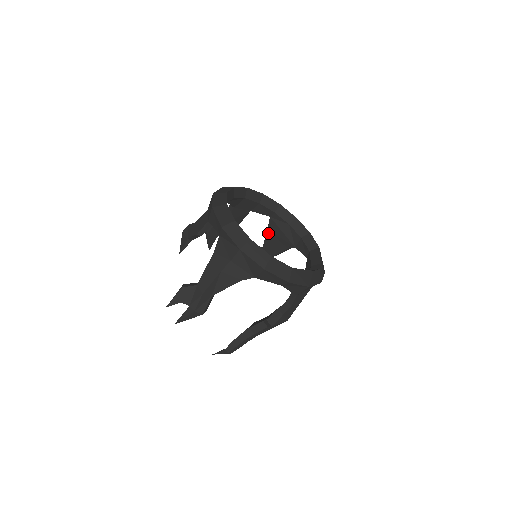
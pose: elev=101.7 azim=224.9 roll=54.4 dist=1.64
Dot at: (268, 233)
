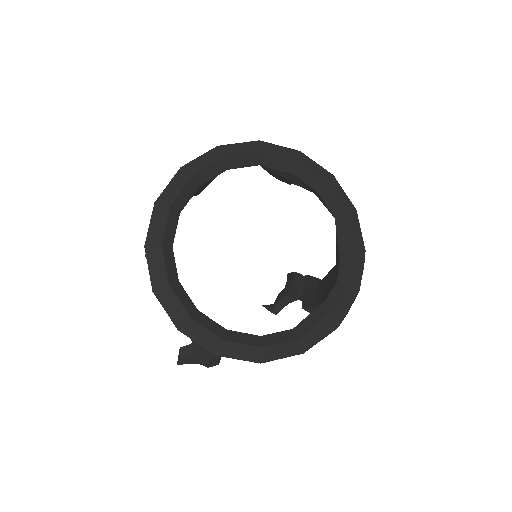
Dot at: (267, 170)
